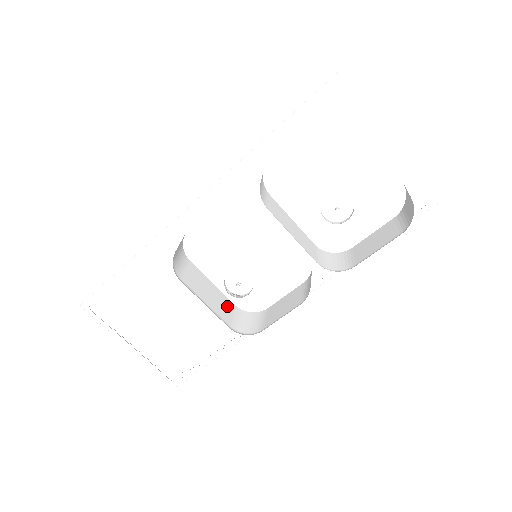
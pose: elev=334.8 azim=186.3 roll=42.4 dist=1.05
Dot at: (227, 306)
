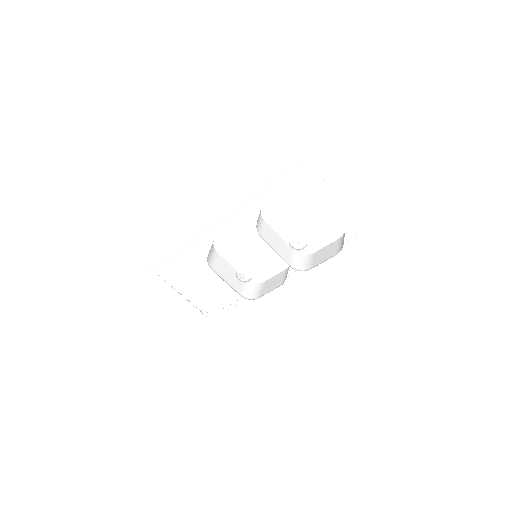
Dot at: occluded
